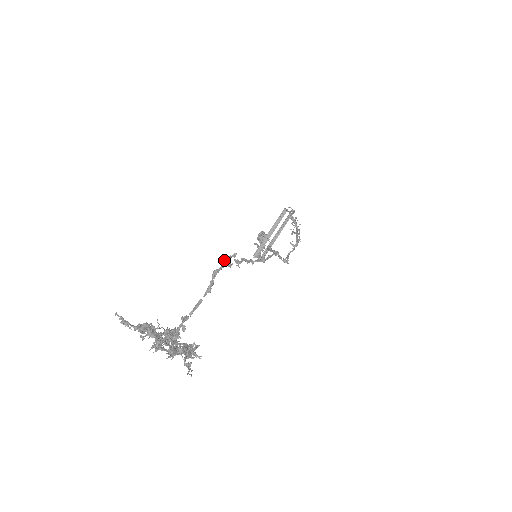
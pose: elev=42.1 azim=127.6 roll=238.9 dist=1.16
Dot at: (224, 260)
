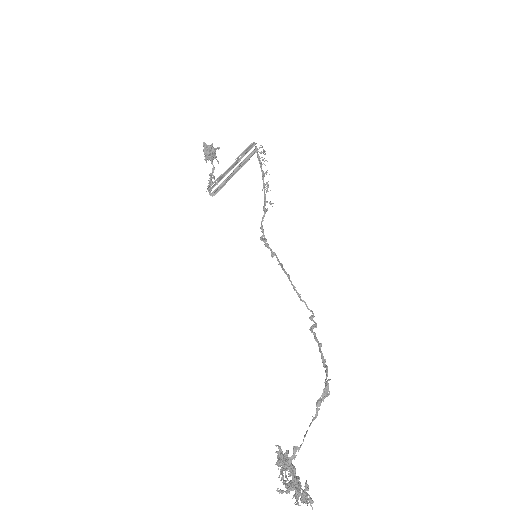
Dot at: (325, 391)
